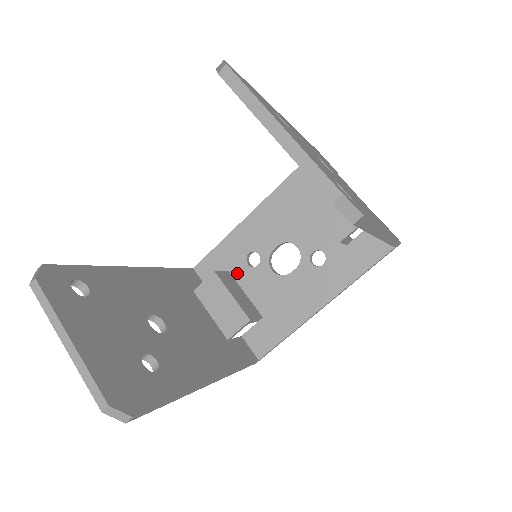
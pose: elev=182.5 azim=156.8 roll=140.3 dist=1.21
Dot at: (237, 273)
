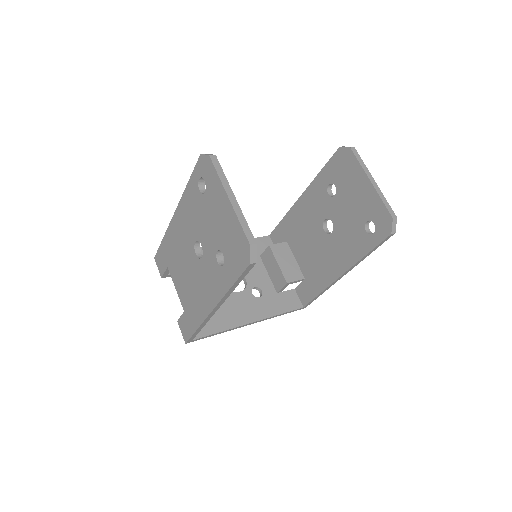
Dot at: occluded
